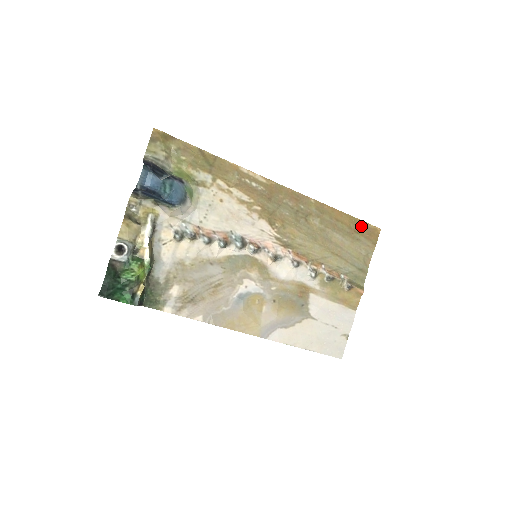
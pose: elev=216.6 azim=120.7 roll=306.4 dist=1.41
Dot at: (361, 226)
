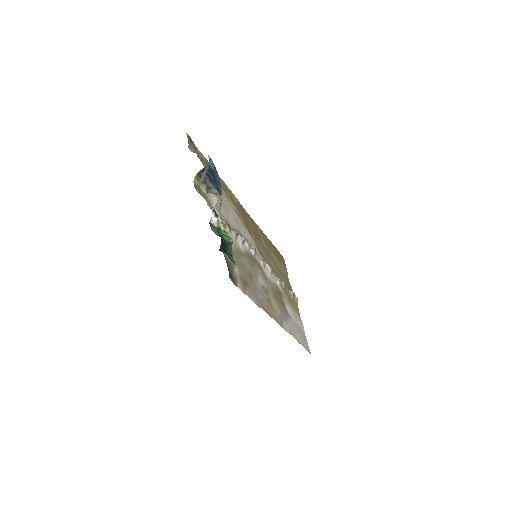
Dot at: (278, 253)
